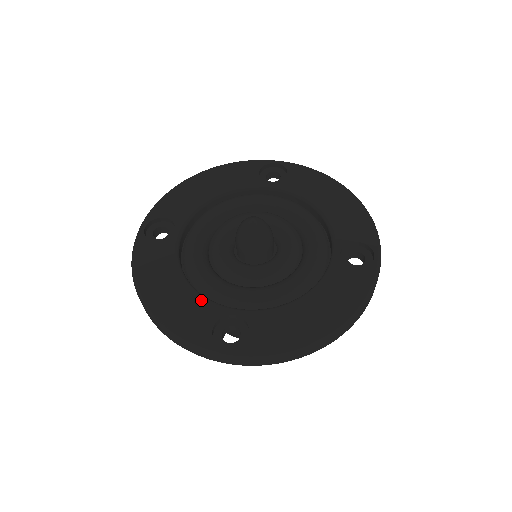
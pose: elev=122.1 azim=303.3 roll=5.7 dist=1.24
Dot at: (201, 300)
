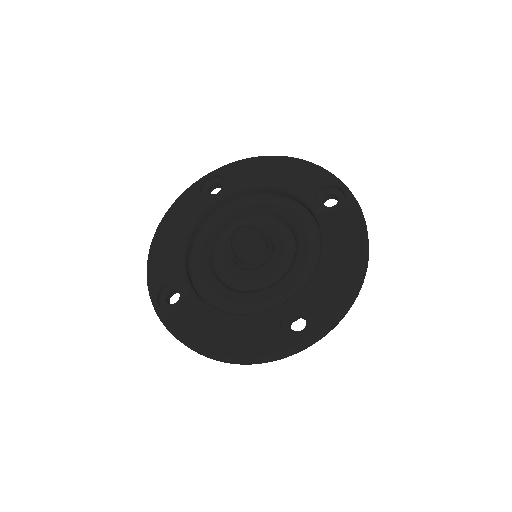
Dot at: (179, 259)
